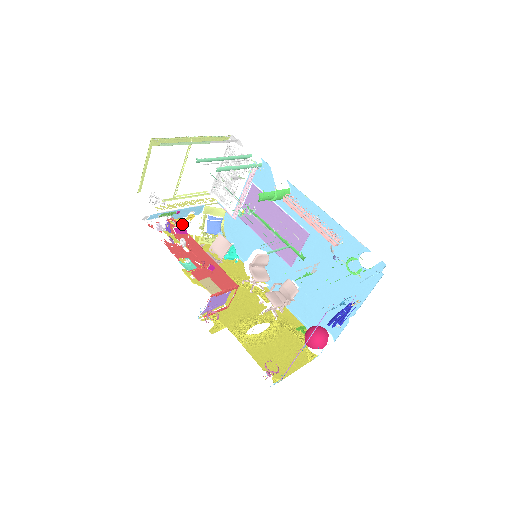
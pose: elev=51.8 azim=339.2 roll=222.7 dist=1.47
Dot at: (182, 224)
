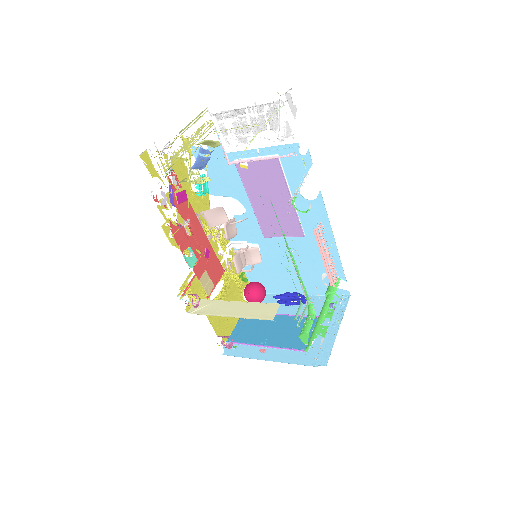
Dot at: occluded
